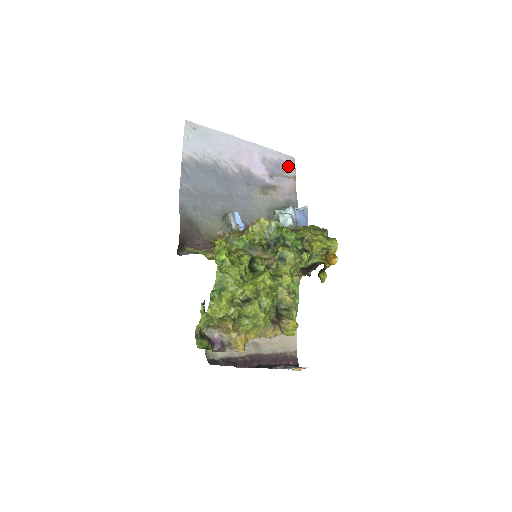
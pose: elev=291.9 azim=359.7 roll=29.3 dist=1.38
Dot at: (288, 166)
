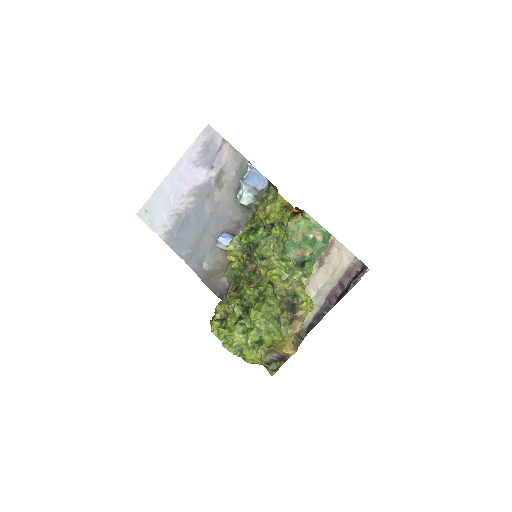
Dot at: (211, 140)
